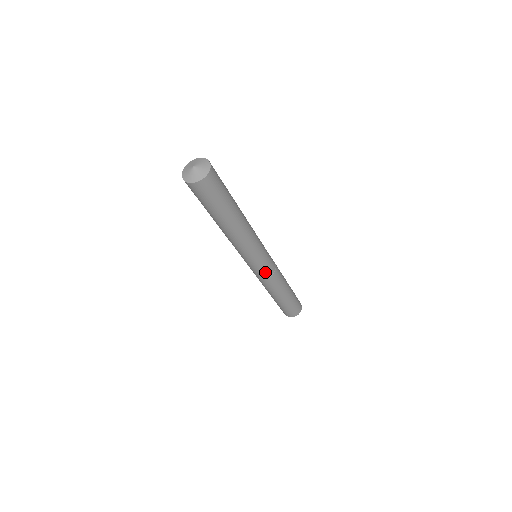
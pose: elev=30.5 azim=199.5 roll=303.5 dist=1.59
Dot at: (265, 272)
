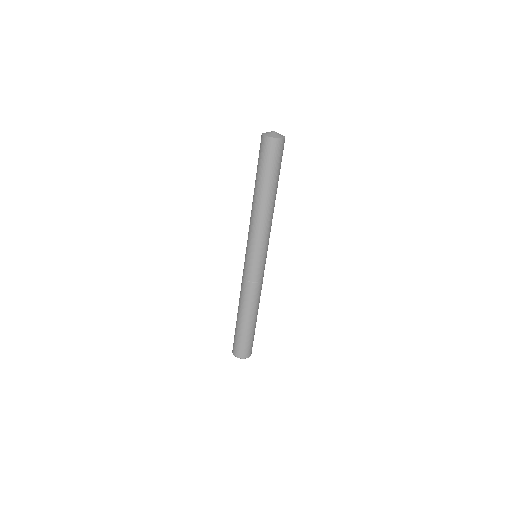
Dot at: (263, 272)
